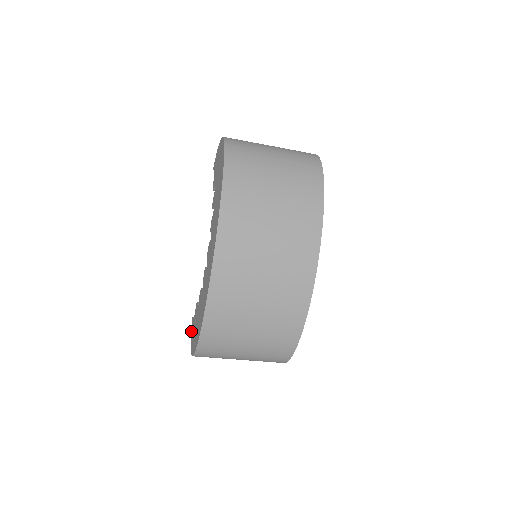
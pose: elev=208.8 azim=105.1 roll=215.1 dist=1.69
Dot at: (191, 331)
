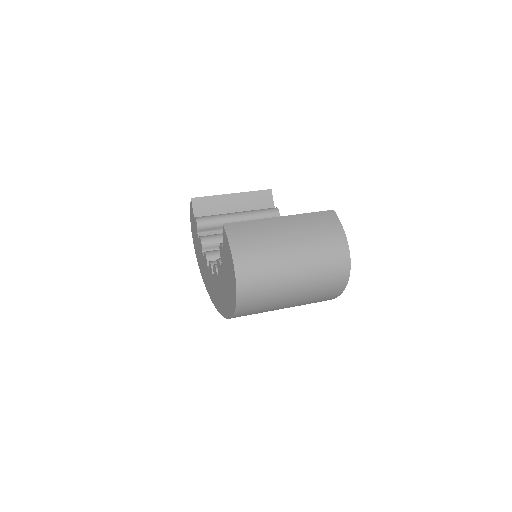
Dot at: (190, 207)
